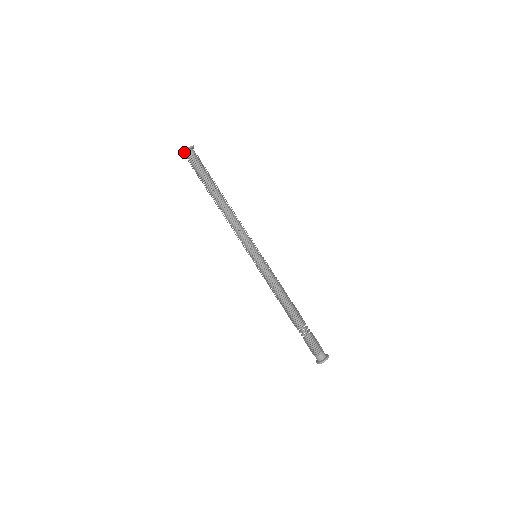
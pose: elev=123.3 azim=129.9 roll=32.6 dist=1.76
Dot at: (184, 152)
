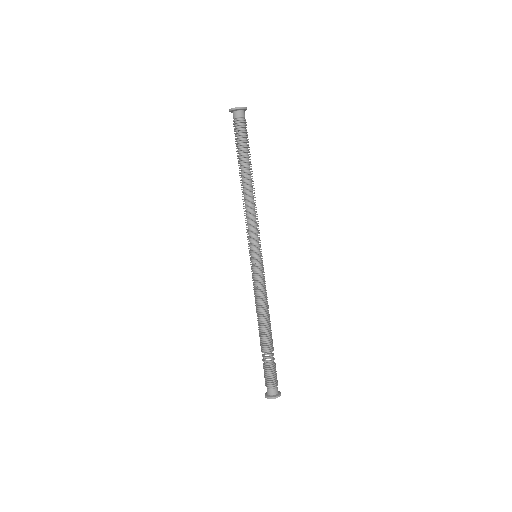
Dot at: (241, 108)
